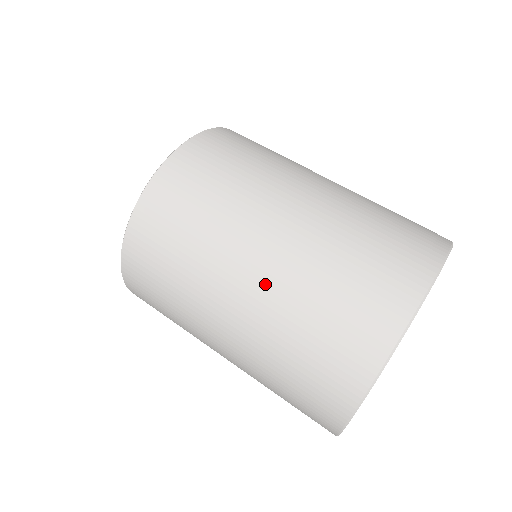
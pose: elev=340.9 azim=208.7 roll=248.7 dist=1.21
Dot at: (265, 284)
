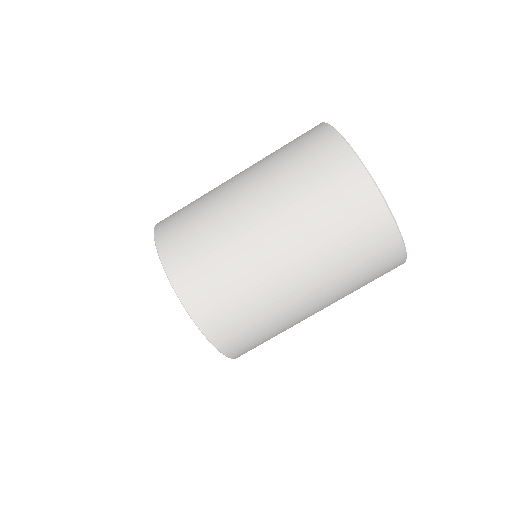
Dot at: (313, 277)
